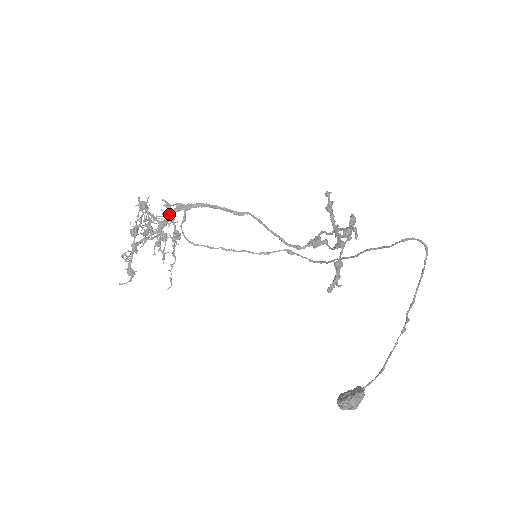
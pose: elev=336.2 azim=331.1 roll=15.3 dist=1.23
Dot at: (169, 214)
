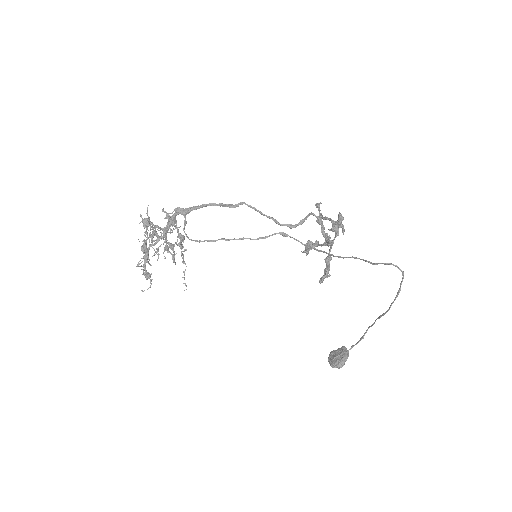
Dot at: (171, 225)
